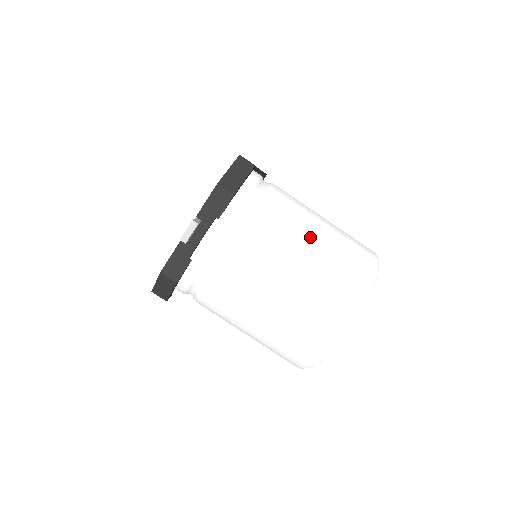
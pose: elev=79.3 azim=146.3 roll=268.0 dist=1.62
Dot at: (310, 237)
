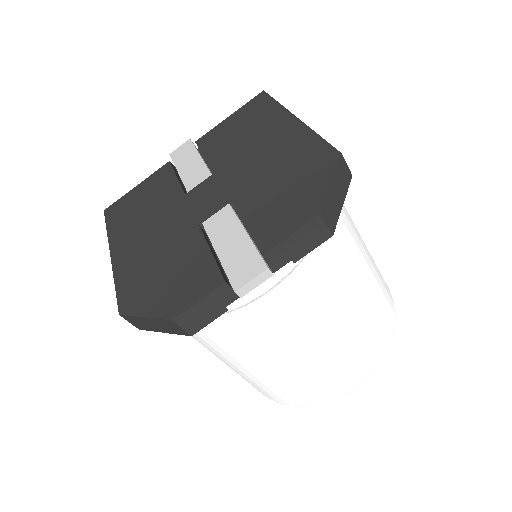
Dot at: (364, 282)
